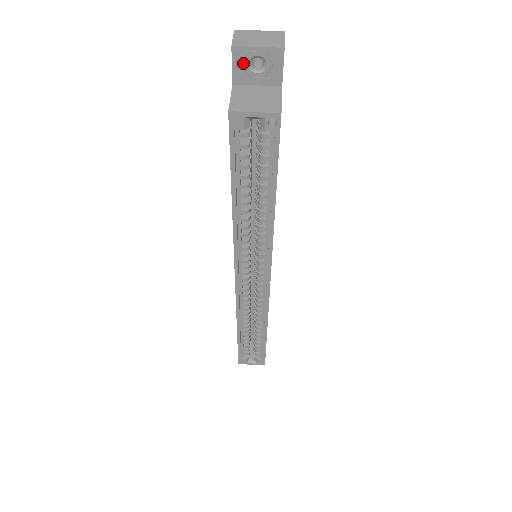
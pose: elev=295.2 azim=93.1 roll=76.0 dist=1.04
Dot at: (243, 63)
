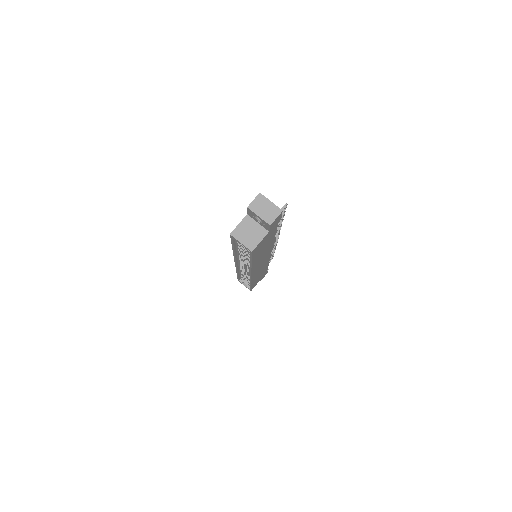
Dot at: (252, 214)
